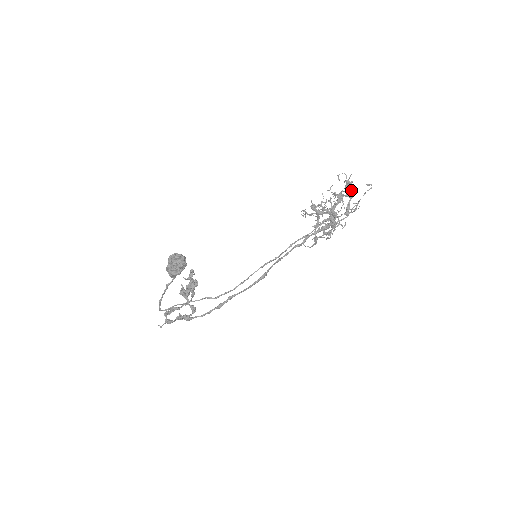
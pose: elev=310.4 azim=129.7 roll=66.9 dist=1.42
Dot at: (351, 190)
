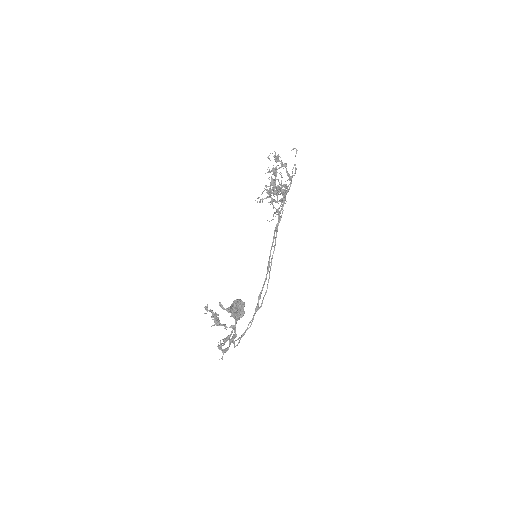
Dot at: (281, 161)
